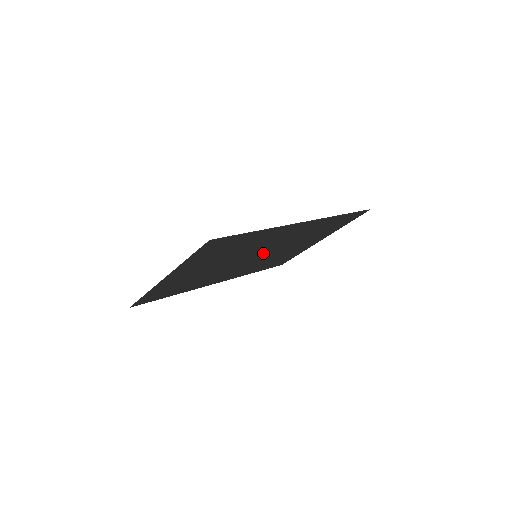
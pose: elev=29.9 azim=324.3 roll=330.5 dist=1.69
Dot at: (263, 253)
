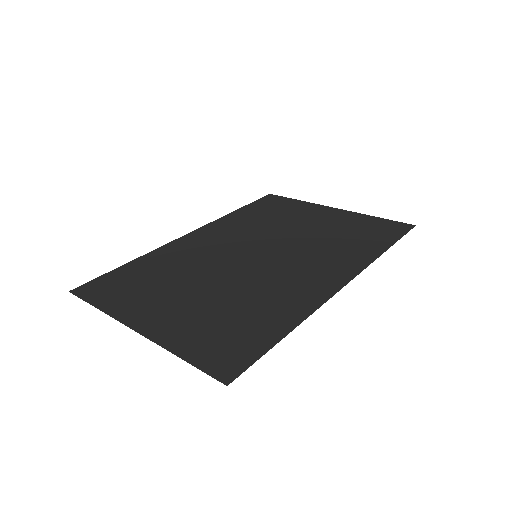
Dot at: (266, 253)
